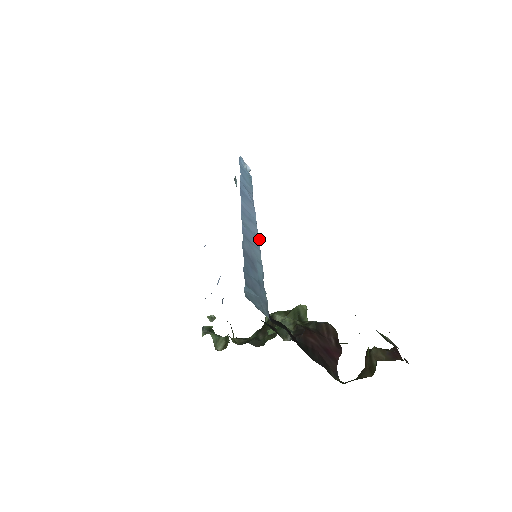
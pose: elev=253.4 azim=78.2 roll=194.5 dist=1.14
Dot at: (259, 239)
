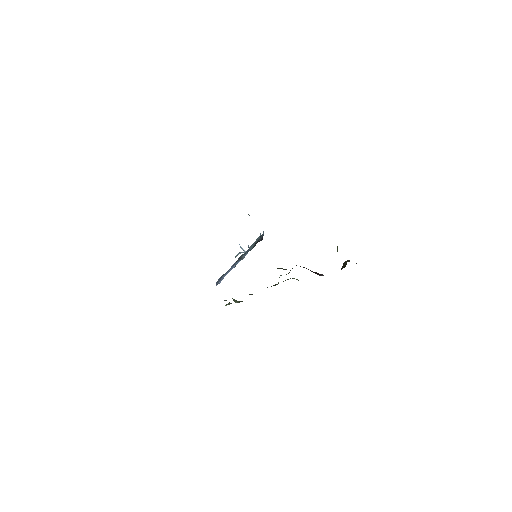
Dot at: occluded
